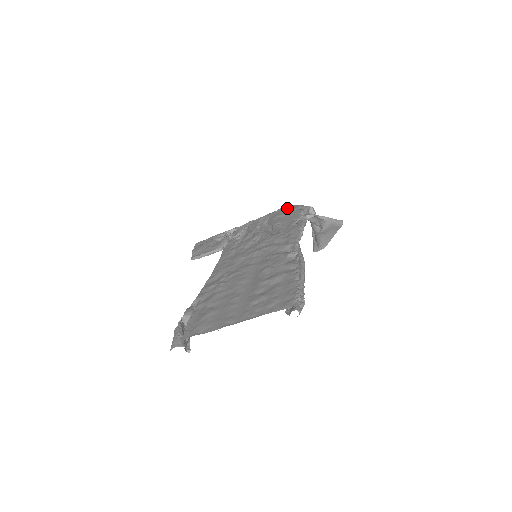
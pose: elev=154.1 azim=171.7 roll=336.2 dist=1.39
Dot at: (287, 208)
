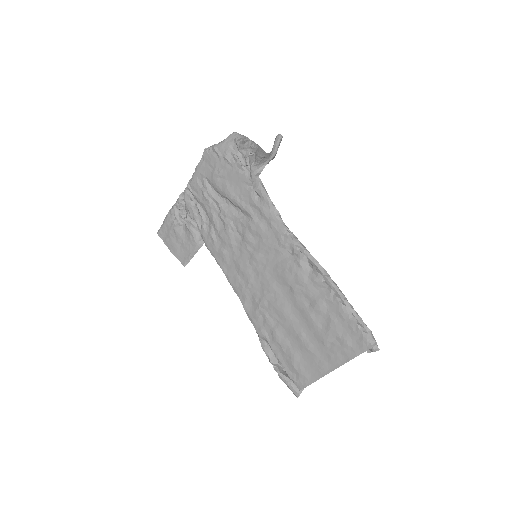
Dot at: (214, 157)
